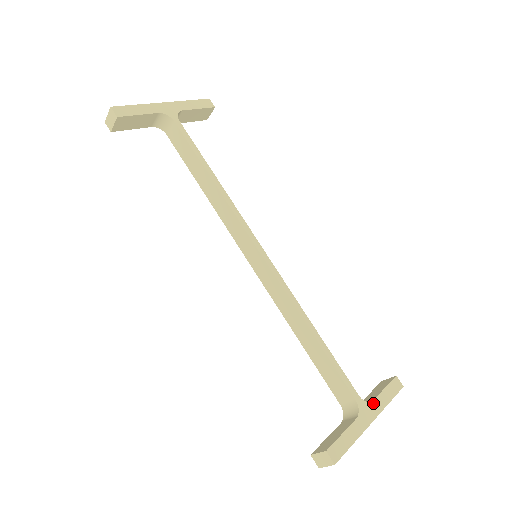
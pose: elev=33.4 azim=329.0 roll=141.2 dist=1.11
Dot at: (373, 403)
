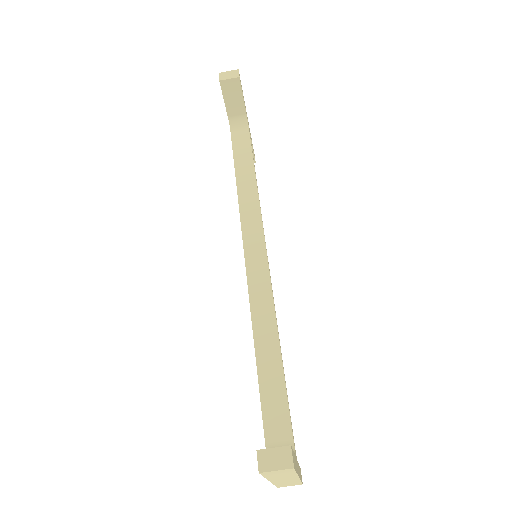
Dot at: occluded
